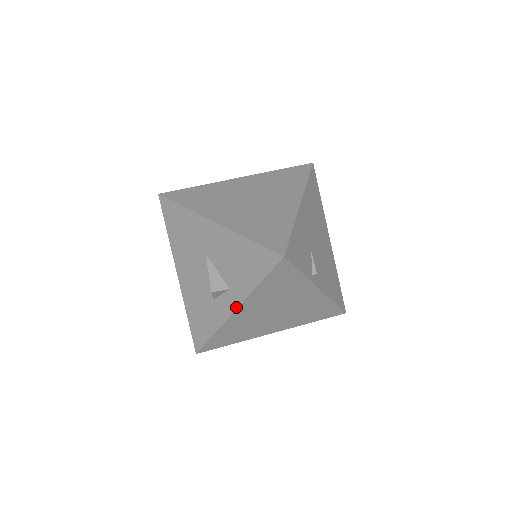
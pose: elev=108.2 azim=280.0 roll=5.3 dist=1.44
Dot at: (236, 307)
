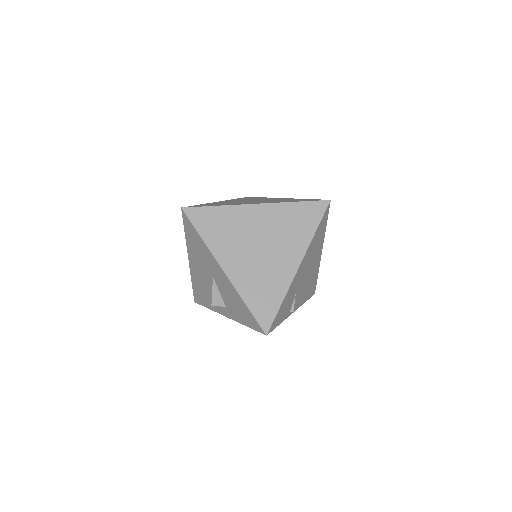
Dot at: (228, 317)
